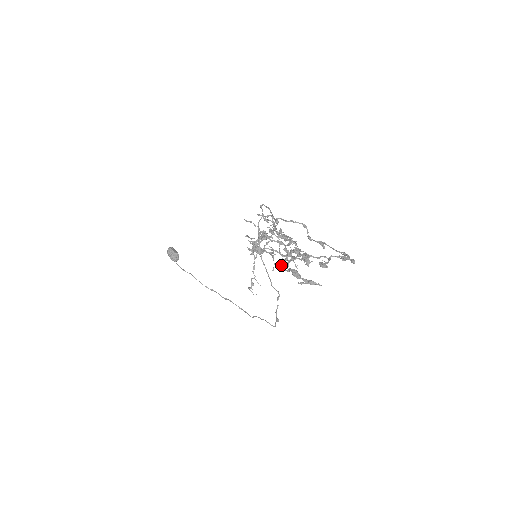
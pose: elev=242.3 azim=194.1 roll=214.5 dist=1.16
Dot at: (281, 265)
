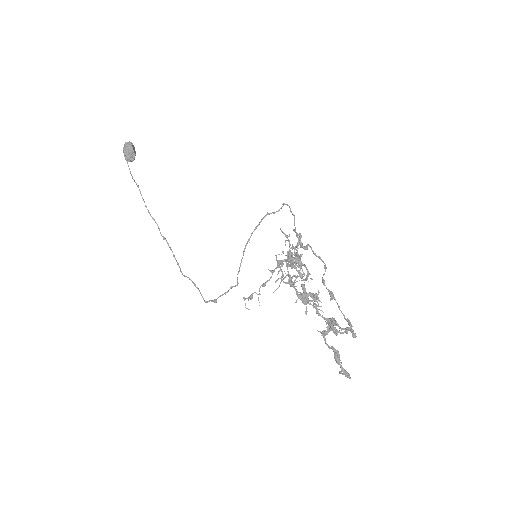
Dot at: (324, 335)
